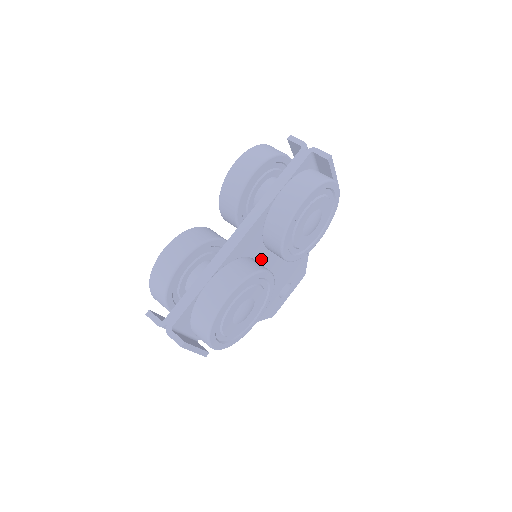
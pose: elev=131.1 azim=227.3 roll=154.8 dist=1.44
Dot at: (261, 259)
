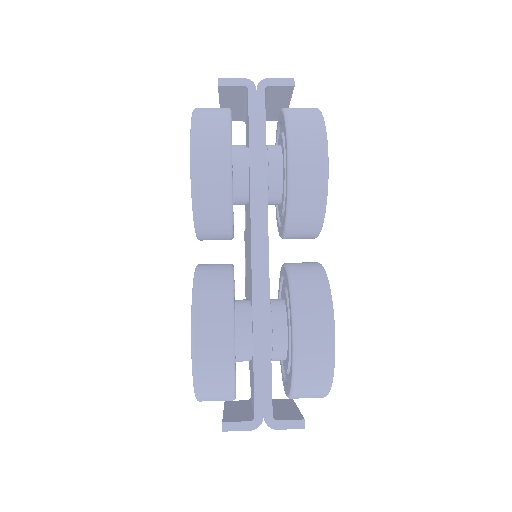
Dot at: occluded
